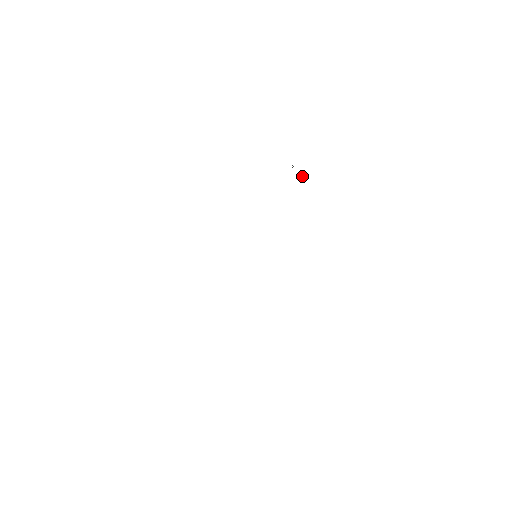
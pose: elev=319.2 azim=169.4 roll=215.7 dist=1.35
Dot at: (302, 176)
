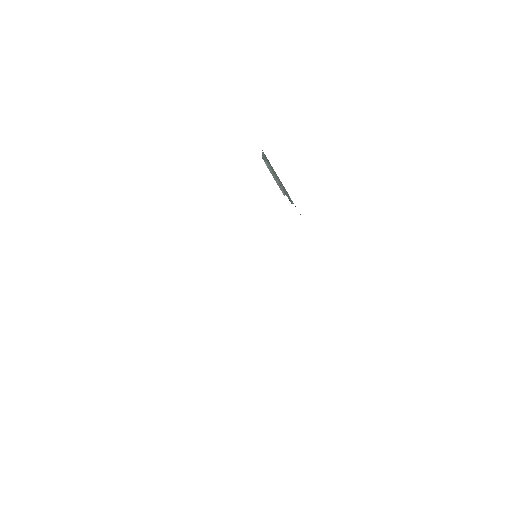
Dot at: (277, 180)
